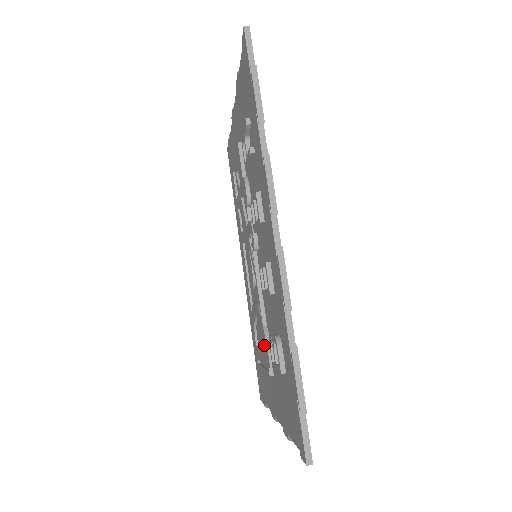
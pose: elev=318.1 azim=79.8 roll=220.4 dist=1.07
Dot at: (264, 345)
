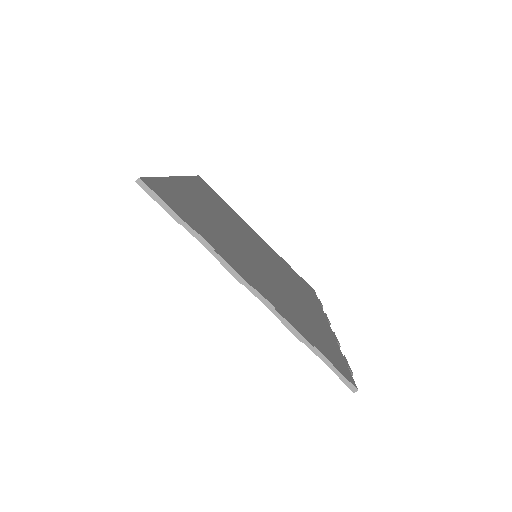
Dot at: occluded
